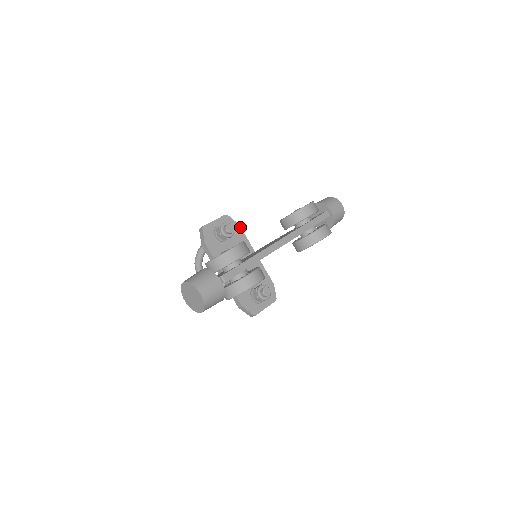
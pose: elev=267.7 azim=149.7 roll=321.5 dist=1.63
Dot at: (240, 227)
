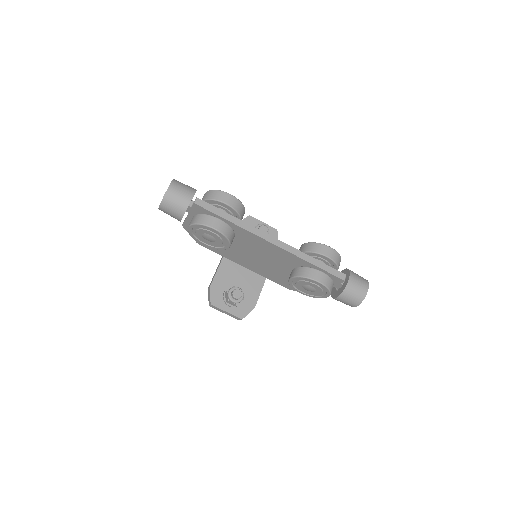
Dot at: occluded
